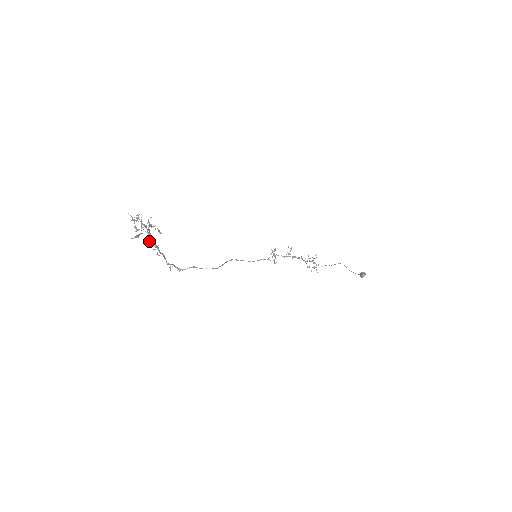
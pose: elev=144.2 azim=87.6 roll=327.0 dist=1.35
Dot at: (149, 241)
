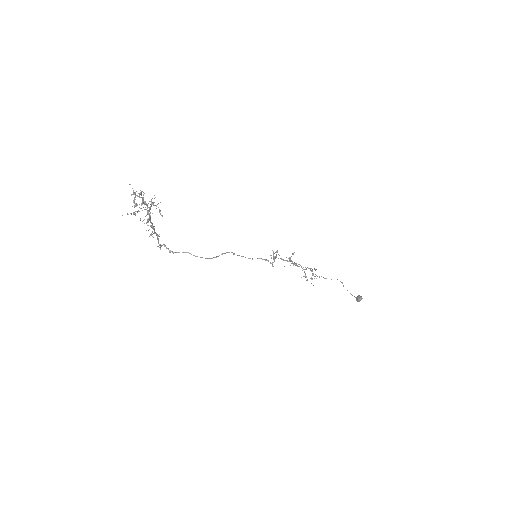
Dot at: occluded
